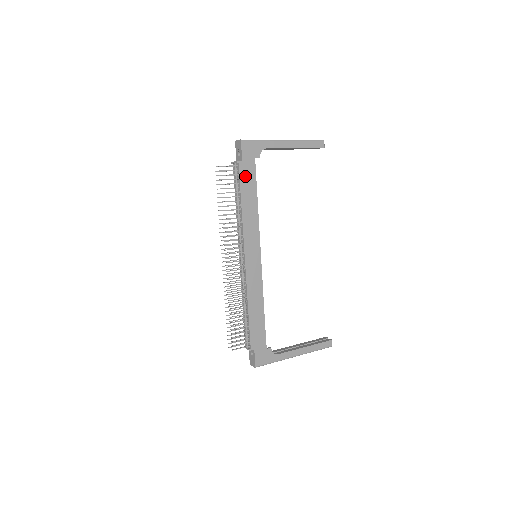
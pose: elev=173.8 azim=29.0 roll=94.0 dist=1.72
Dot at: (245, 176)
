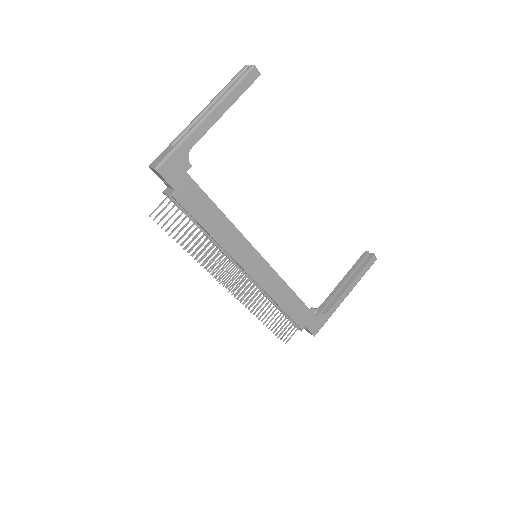
Dot at: (190, 202)
